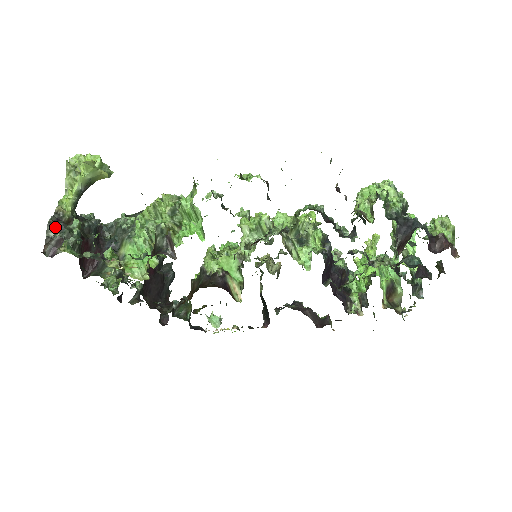
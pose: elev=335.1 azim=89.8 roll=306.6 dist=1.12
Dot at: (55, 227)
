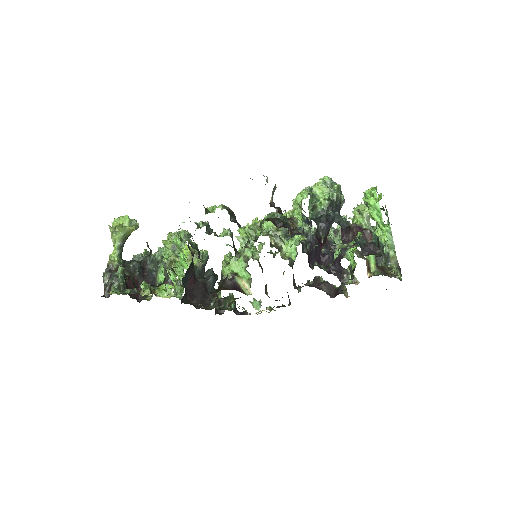
Dot at: (107, 277)
